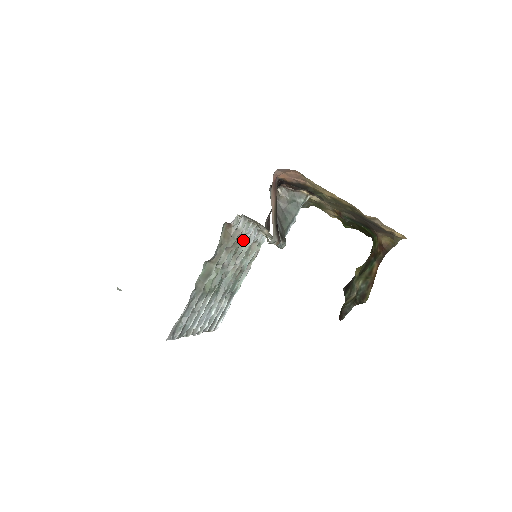
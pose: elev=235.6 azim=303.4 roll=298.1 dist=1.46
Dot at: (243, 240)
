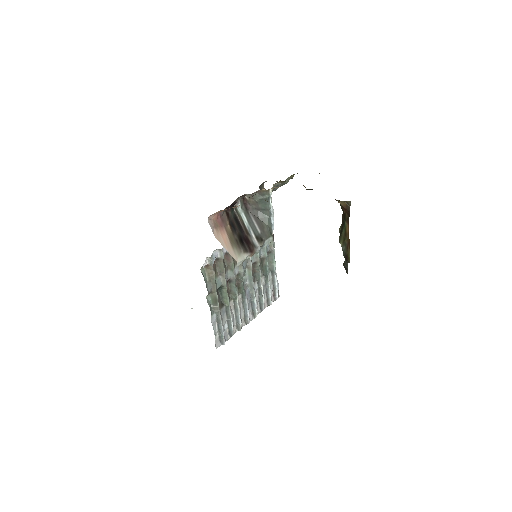
Dot at: occluded
